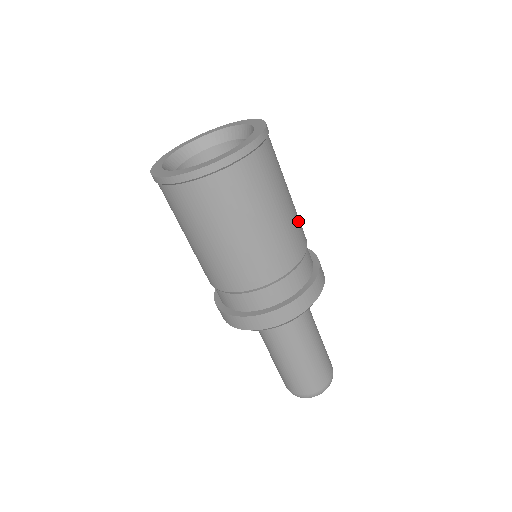
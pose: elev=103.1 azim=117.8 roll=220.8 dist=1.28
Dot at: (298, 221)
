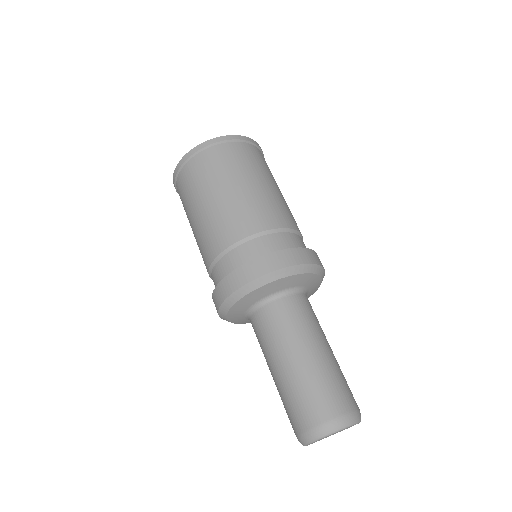
Dot at: (290, 211)
